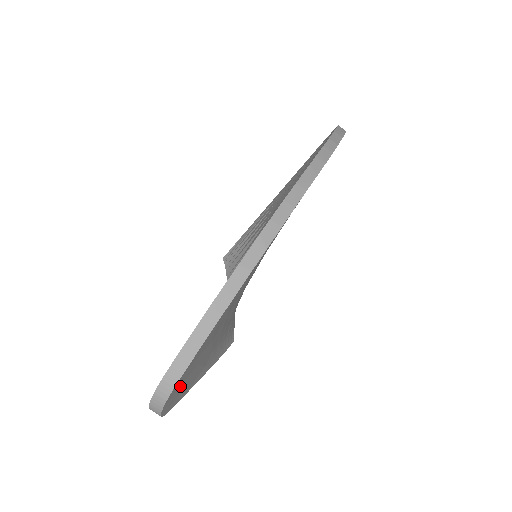
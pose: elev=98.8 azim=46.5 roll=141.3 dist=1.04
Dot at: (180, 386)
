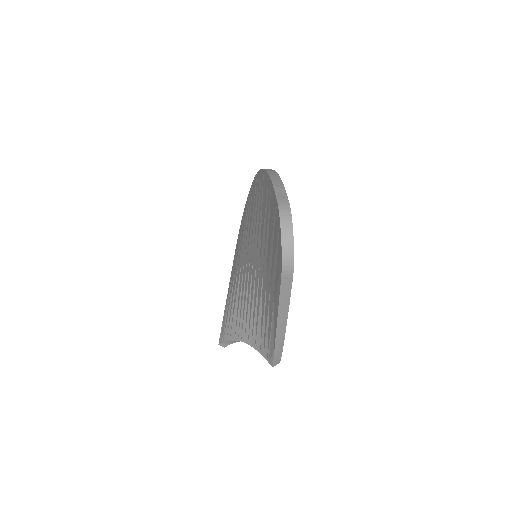
Dot at: occluded
